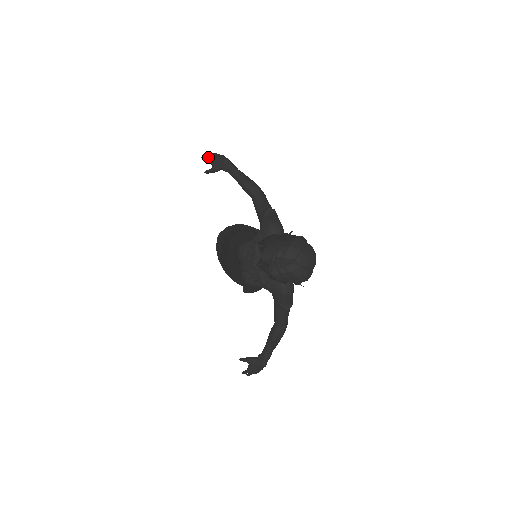
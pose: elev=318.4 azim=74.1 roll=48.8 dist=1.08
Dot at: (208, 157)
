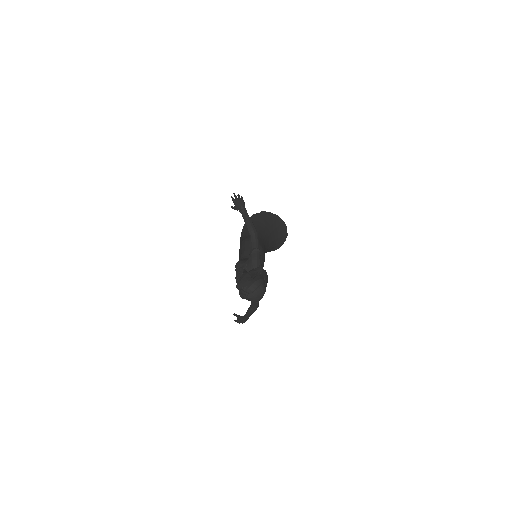
Dot at: (233, 199)
